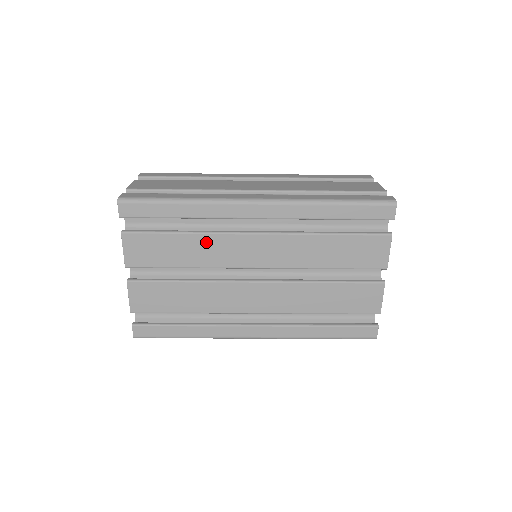
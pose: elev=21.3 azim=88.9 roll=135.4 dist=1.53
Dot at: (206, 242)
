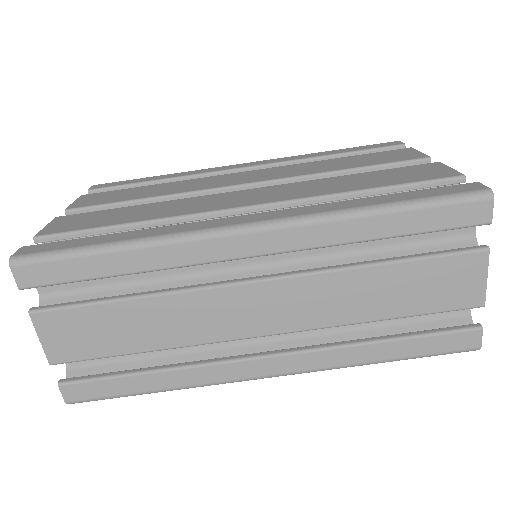
Dot at: (181, 184)
